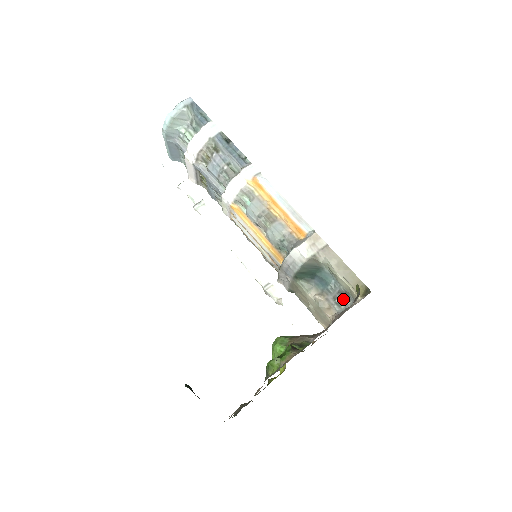
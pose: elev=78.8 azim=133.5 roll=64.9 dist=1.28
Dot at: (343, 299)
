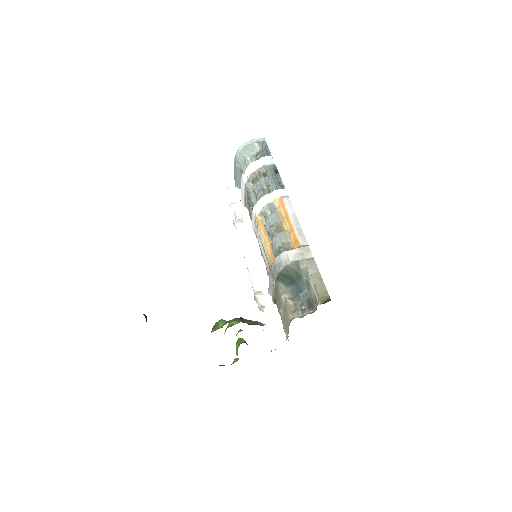
Dot at: (308, 307)
